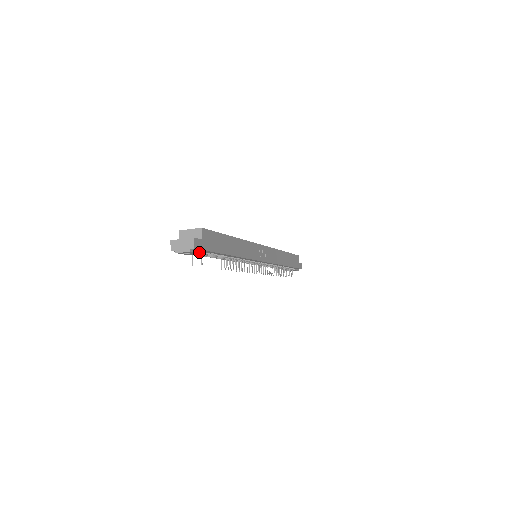
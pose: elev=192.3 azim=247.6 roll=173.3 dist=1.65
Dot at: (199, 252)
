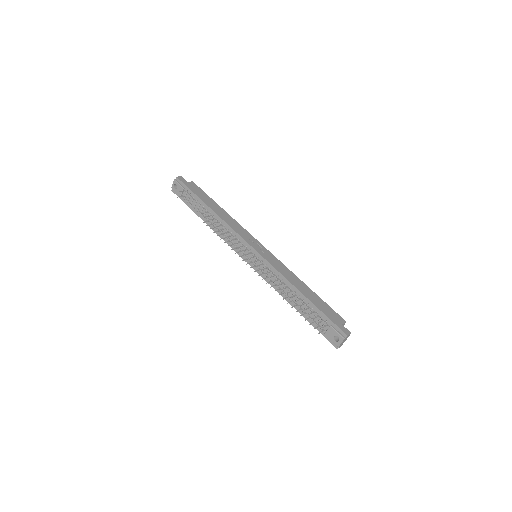
Dot at: (181, 186)
